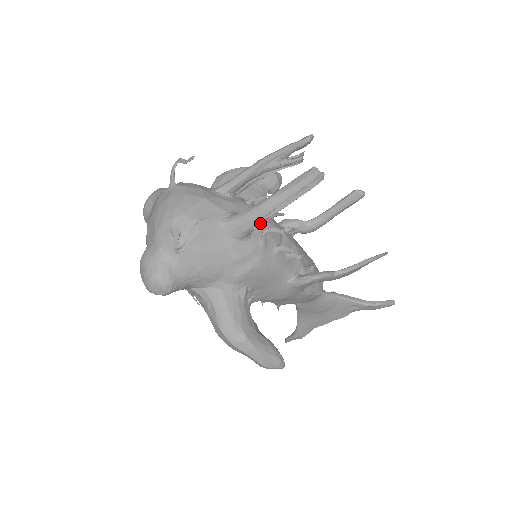
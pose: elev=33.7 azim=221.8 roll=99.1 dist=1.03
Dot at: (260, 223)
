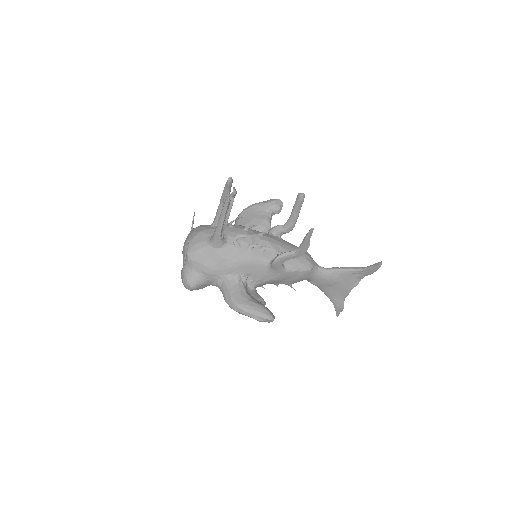
Dot at: (234, 235)
